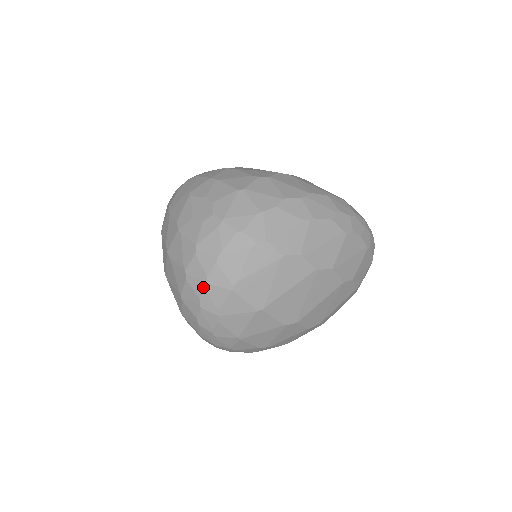
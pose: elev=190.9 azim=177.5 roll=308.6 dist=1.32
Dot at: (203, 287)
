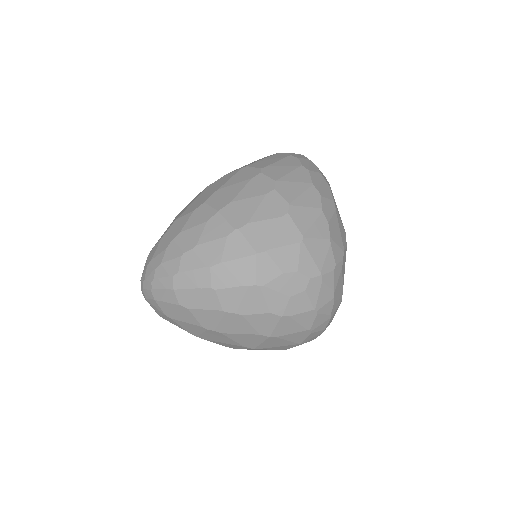
Dot at: (328, 323)
